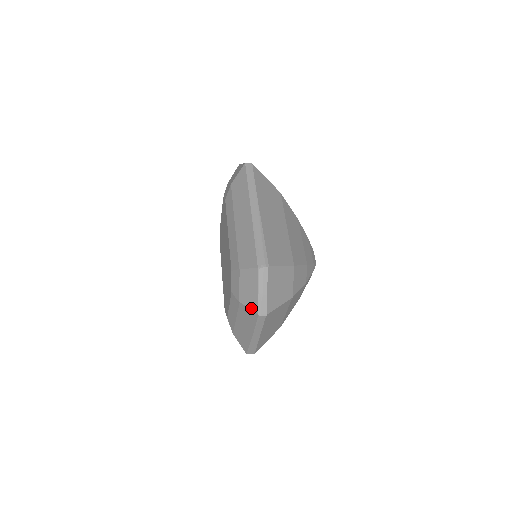
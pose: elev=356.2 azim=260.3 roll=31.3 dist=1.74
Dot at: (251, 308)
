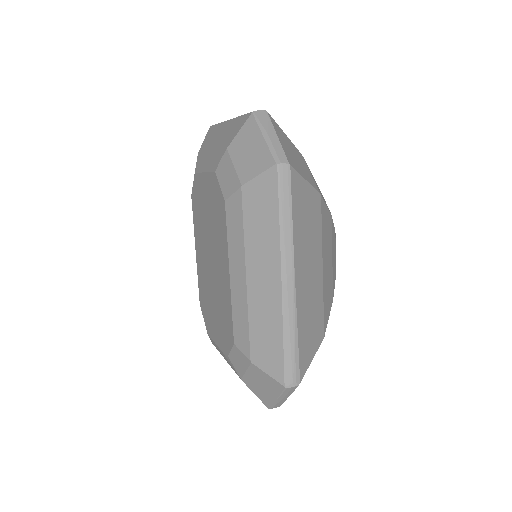
Dot at: (259, 398)
